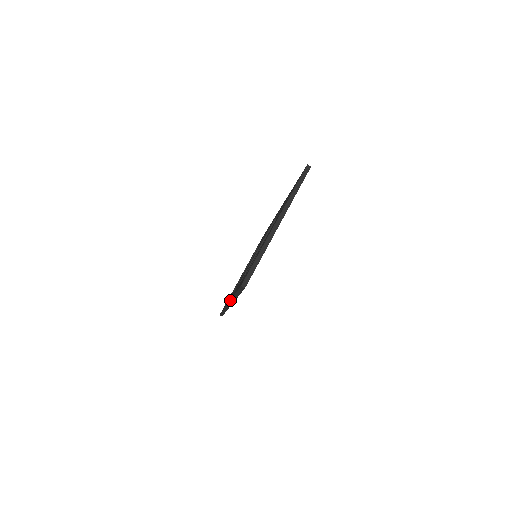
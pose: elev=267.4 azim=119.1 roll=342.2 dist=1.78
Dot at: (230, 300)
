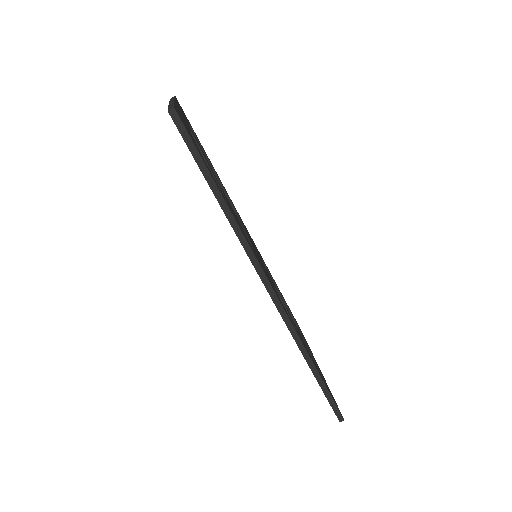
Dot at: occluded
